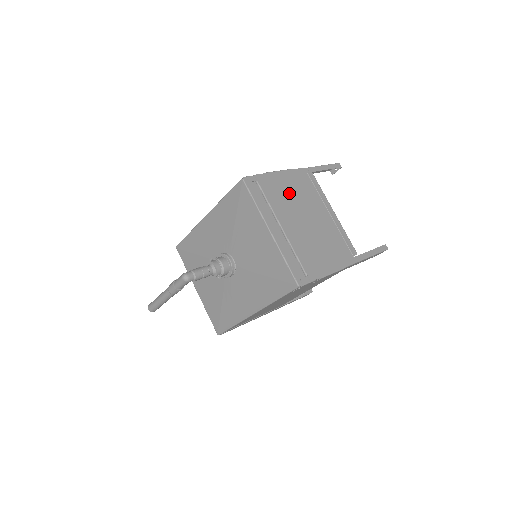
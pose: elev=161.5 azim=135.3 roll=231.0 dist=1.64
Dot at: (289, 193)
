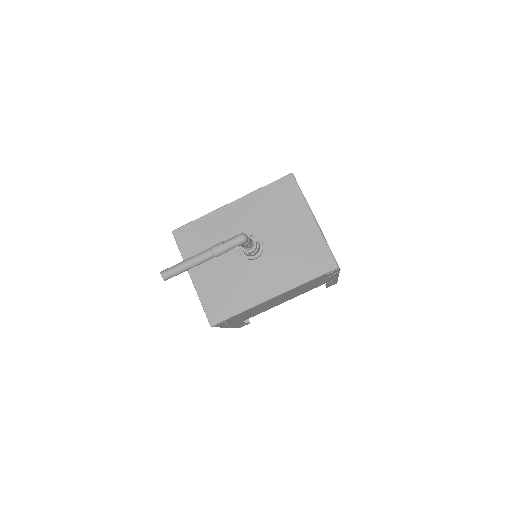
Dot at: occluded
